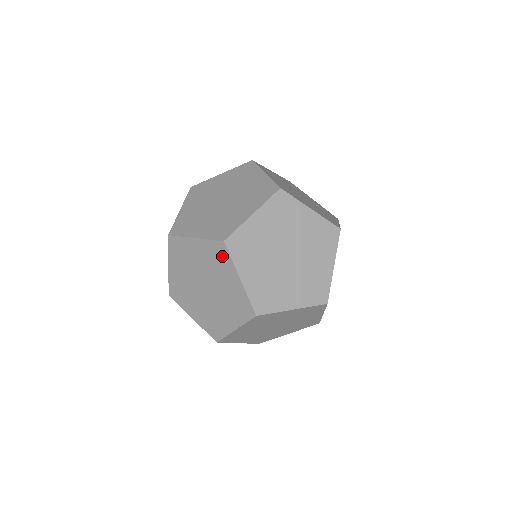
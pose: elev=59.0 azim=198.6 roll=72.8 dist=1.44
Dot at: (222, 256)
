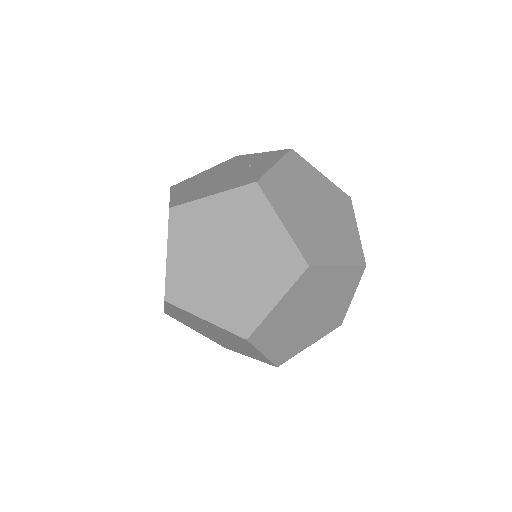
Dot at: (180, 311)
